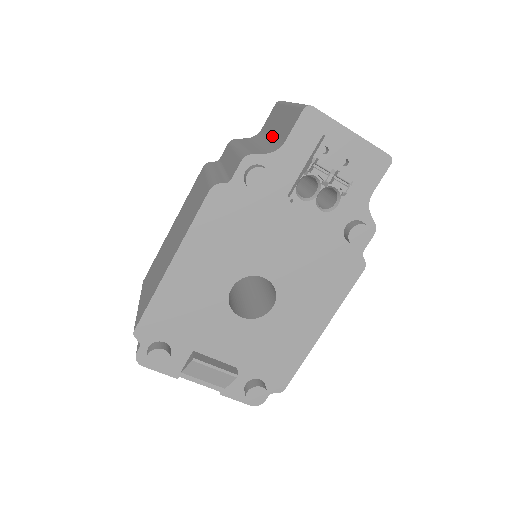
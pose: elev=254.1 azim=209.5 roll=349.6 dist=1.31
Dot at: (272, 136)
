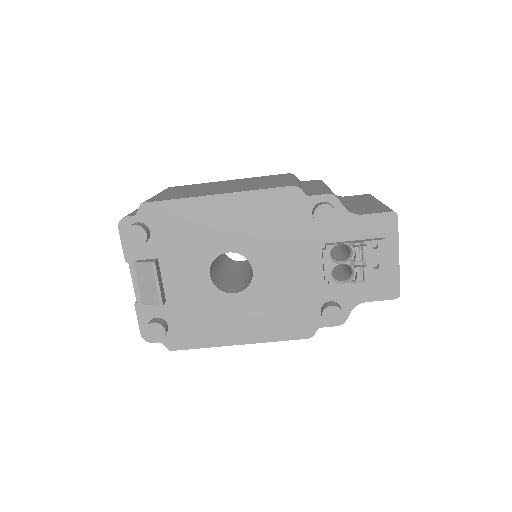
Dot at: (352, 205)
